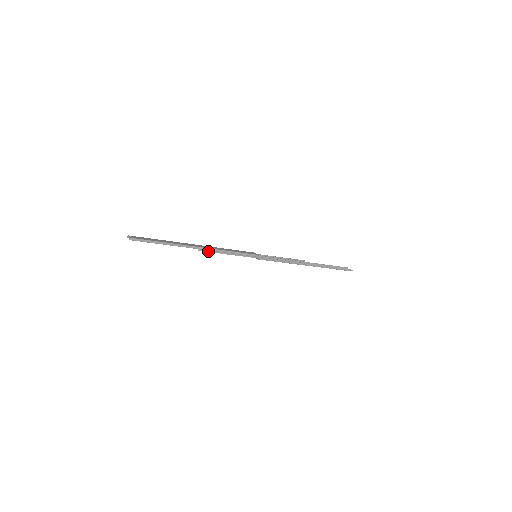
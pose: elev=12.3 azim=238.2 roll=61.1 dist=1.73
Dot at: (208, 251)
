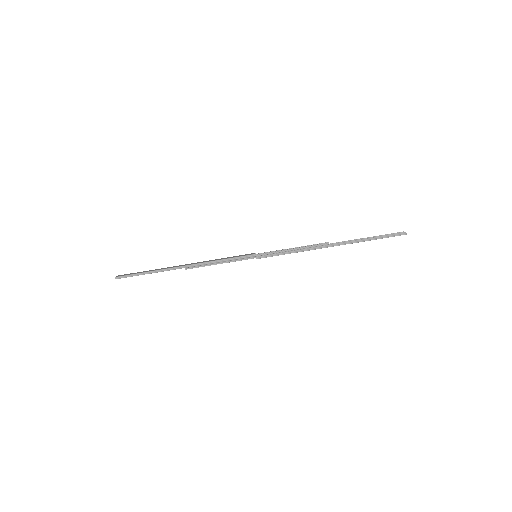
Dot at: (196, 267)
